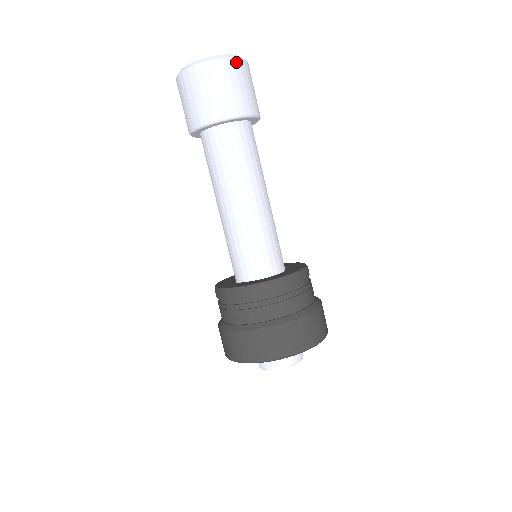
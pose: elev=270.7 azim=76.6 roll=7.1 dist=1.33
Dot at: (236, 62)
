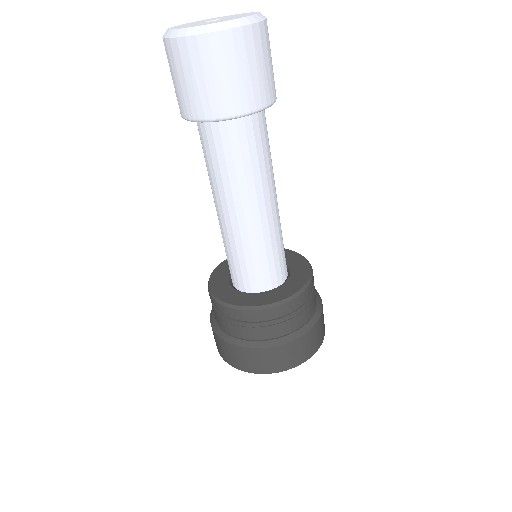
Dot at: (247, 32)
